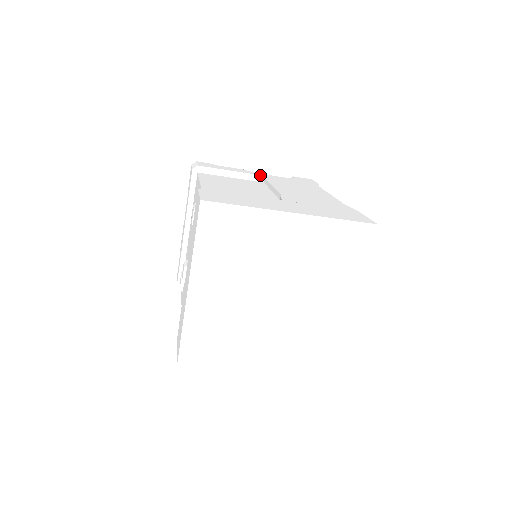
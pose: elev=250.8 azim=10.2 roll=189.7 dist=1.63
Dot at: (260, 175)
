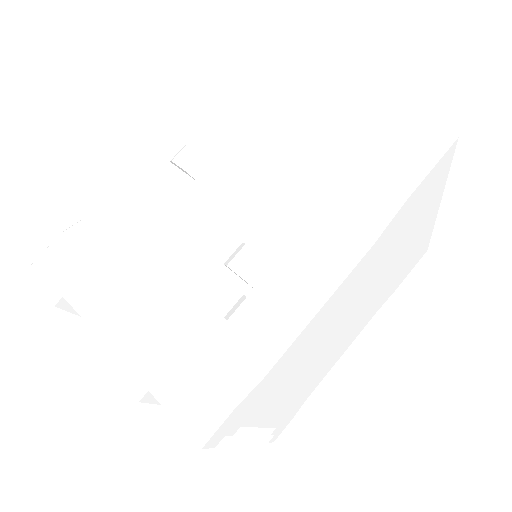
Dot at: occluded
